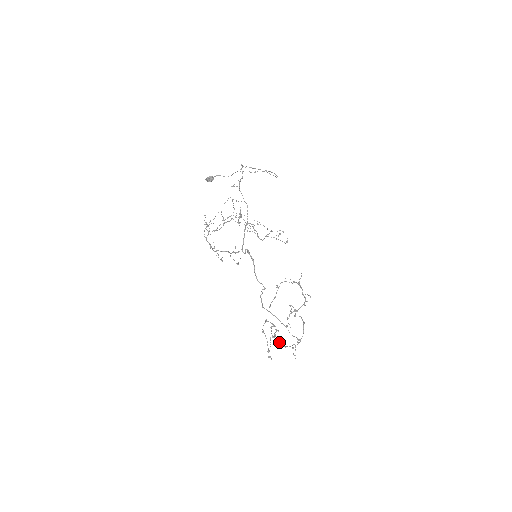
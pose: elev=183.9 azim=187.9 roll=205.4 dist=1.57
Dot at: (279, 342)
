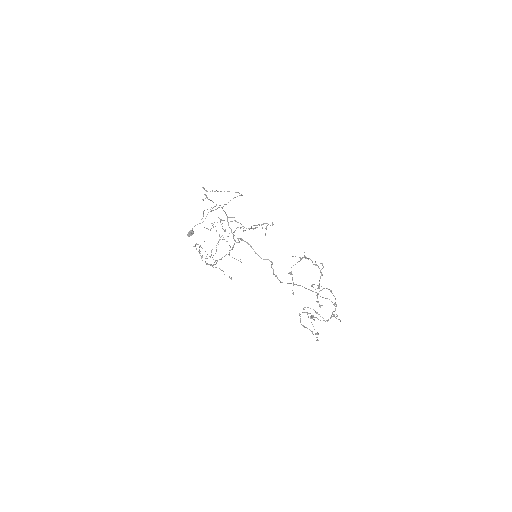
Dot at: (320, 320)
